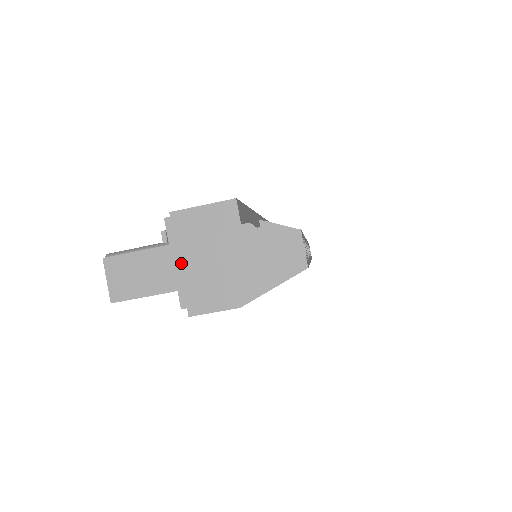
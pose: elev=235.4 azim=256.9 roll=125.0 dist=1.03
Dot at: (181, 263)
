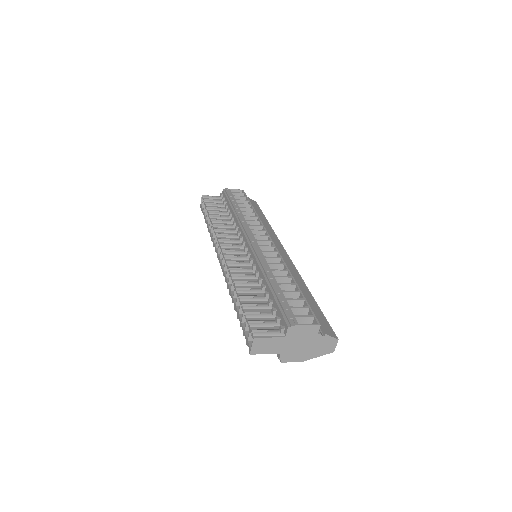
Dot at: (287, 344)
